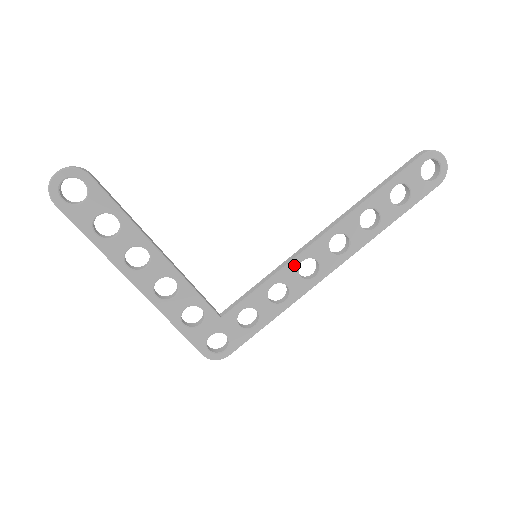
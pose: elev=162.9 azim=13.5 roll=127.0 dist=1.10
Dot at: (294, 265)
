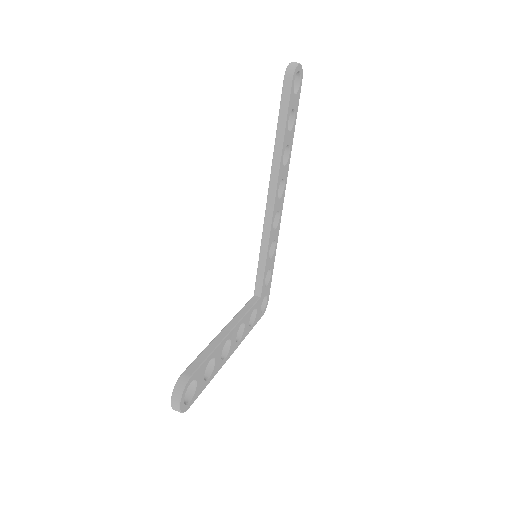
Dot at: (272, 231)
